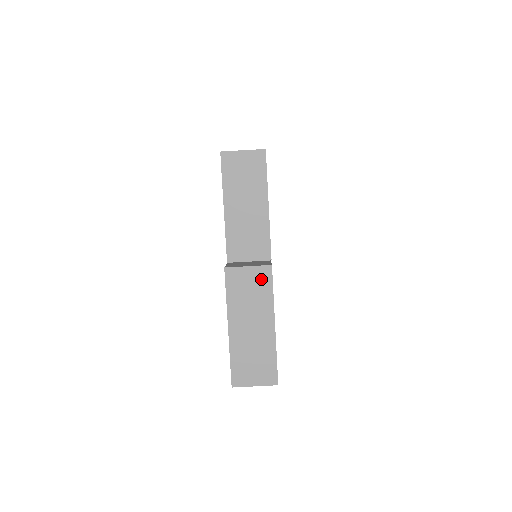
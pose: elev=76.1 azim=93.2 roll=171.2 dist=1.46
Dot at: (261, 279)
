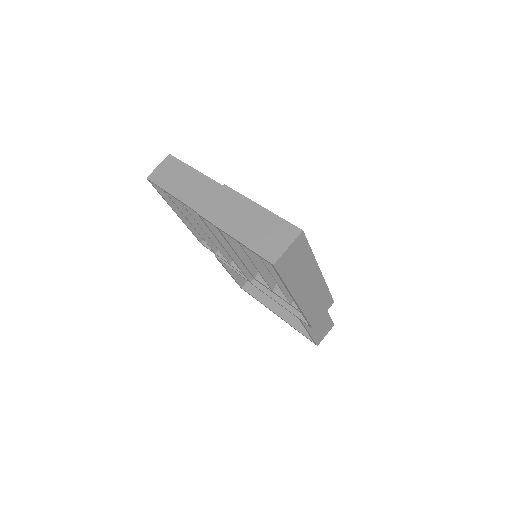
Dot at: (225, 196)
